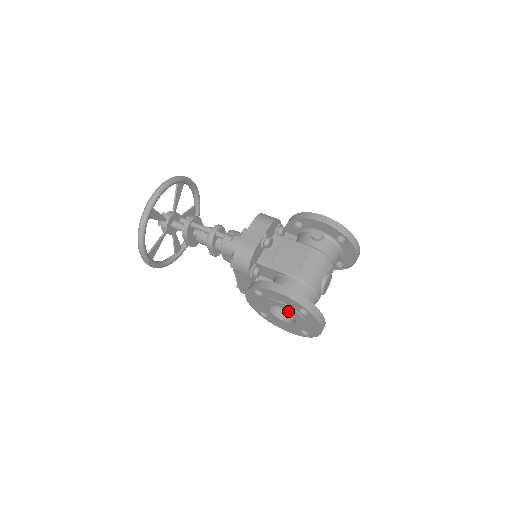
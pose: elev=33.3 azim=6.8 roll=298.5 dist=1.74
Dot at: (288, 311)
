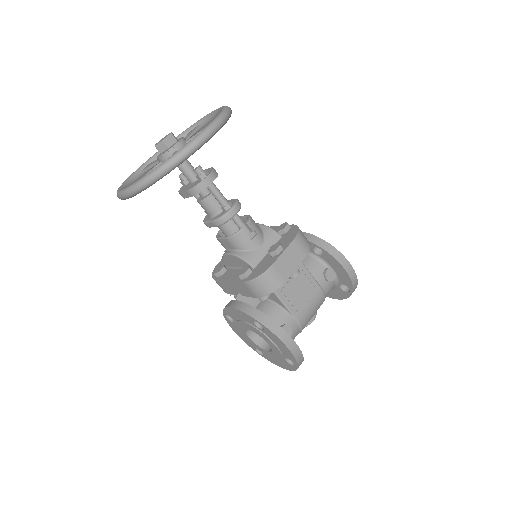
Dot at: (272, 349)
